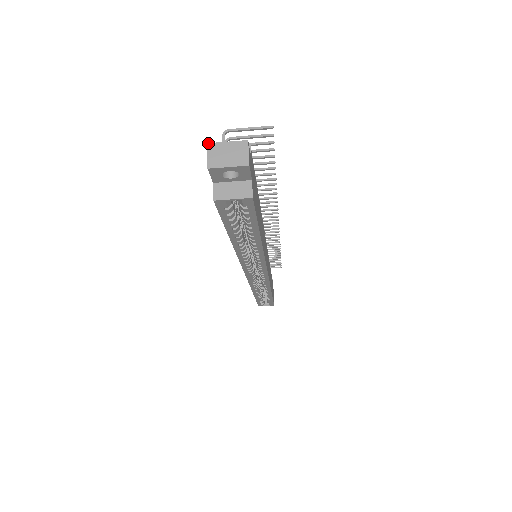
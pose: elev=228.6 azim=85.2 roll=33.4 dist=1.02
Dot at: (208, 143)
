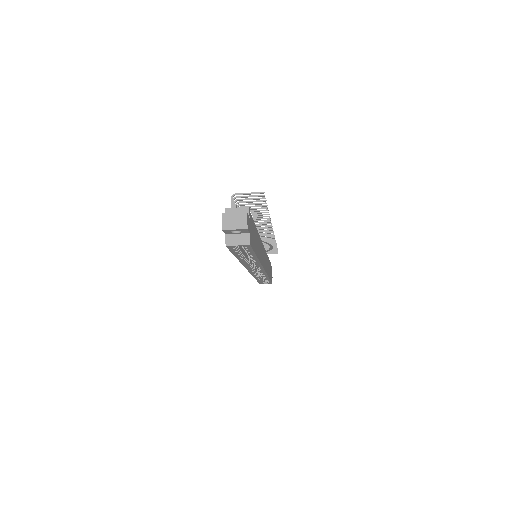
Dot at: (222, 213)
